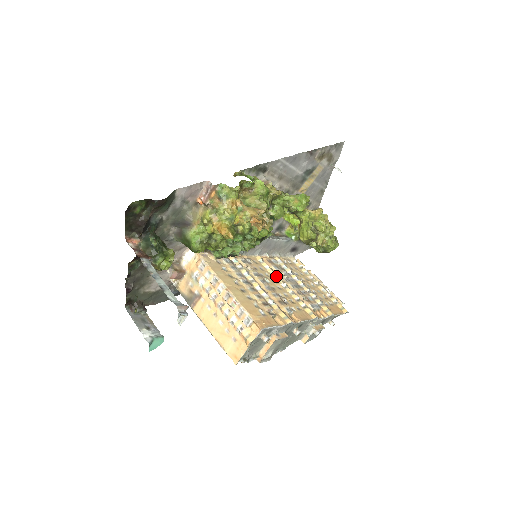
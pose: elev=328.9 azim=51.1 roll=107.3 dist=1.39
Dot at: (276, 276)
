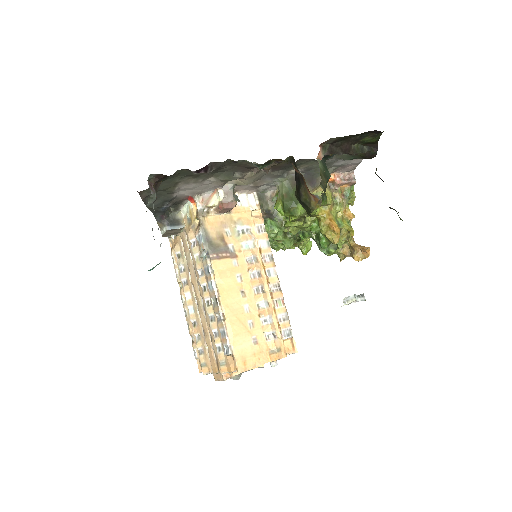
Dot at: occluded
